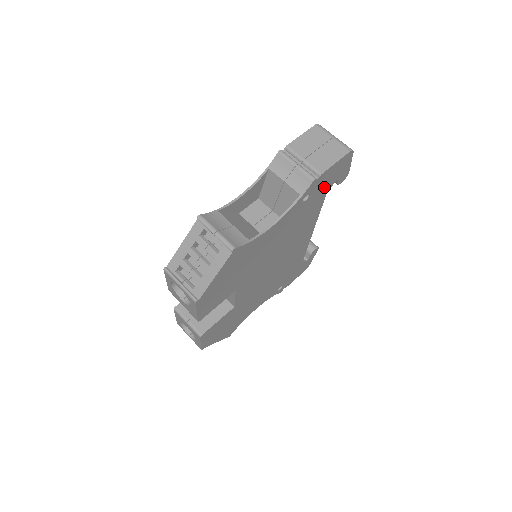
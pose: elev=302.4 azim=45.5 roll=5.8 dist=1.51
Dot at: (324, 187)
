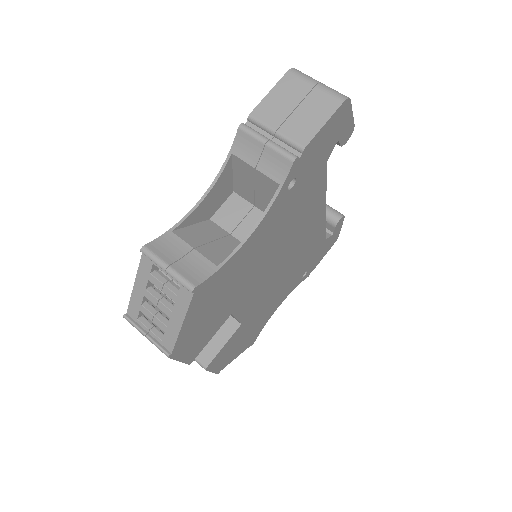
Dot at: (318, 159)
